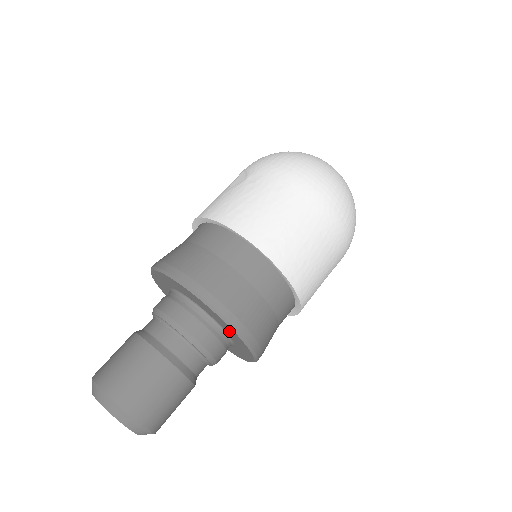
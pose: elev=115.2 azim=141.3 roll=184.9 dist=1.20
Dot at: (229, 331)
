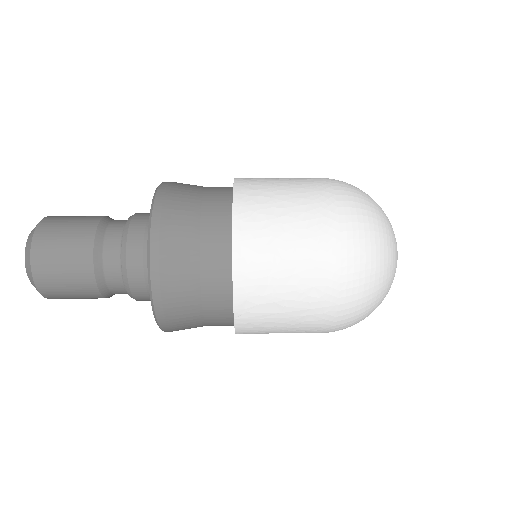
Dot at: occluded
